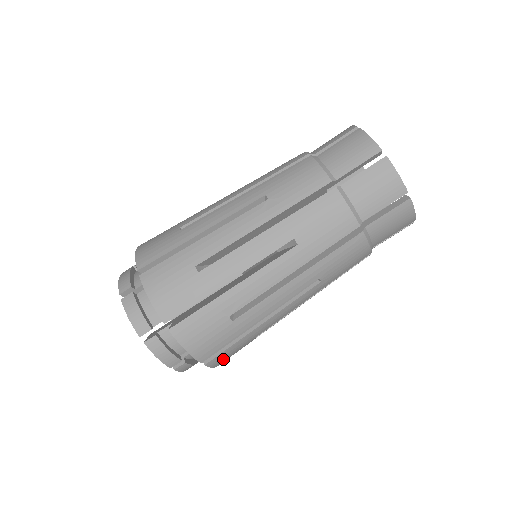
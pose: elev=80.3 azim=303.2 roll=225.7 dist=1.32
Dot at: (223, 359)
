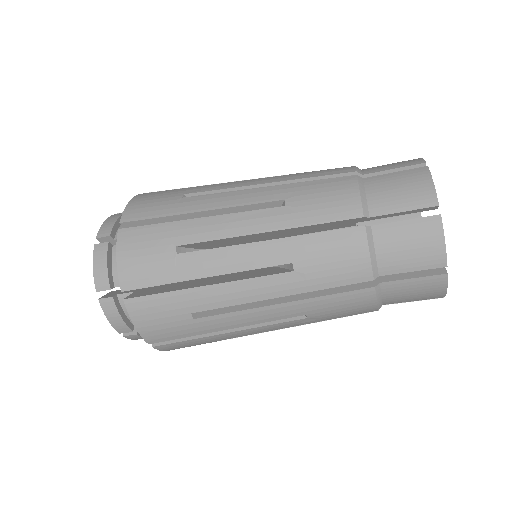
Dot at: occluded
